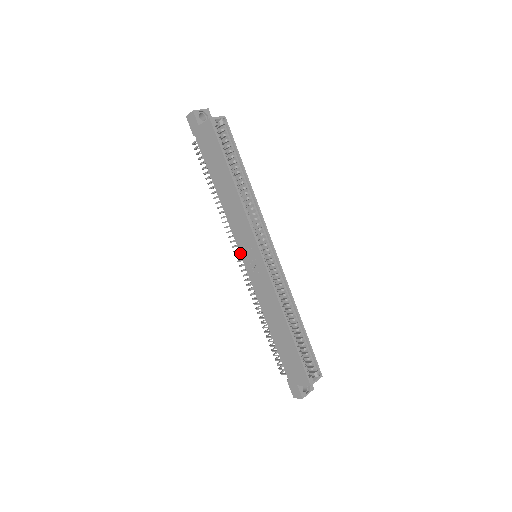
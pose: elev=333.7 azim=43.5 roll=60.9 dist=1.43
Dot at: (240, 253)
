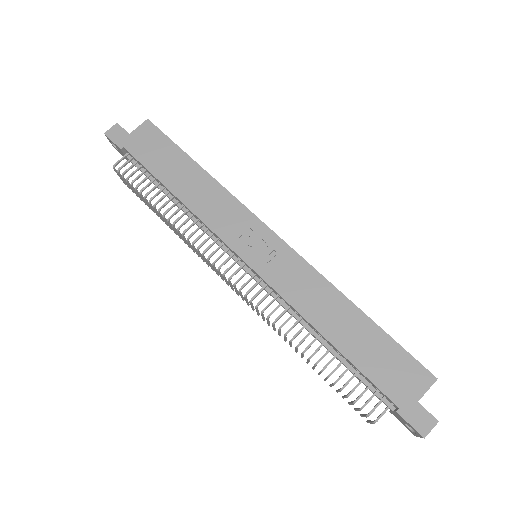
Dot at: (236, 253)
